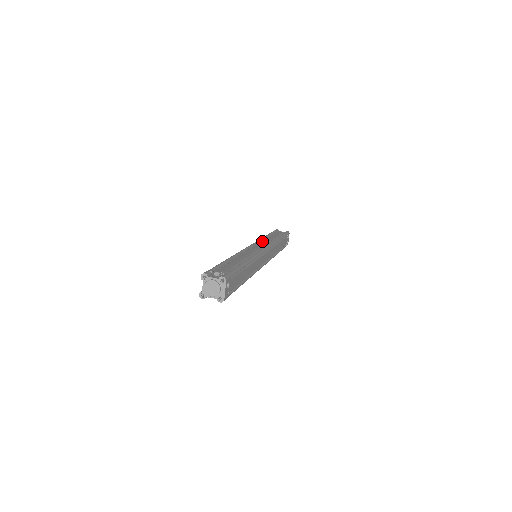
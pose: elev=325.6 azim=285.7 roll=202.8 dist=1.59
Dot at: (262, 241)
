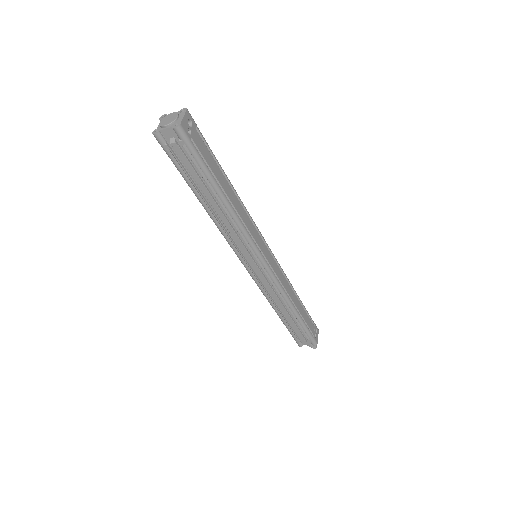
Dot at: occluded
